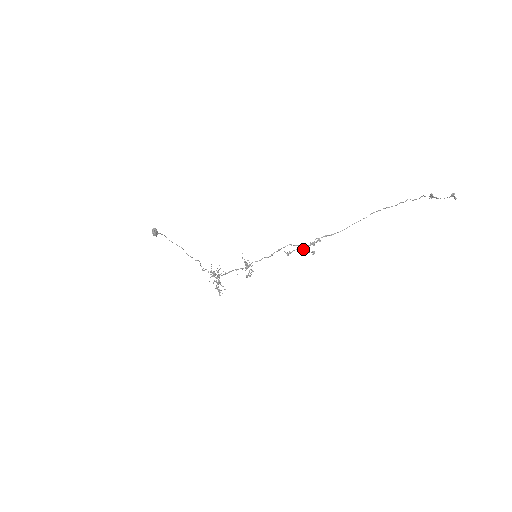
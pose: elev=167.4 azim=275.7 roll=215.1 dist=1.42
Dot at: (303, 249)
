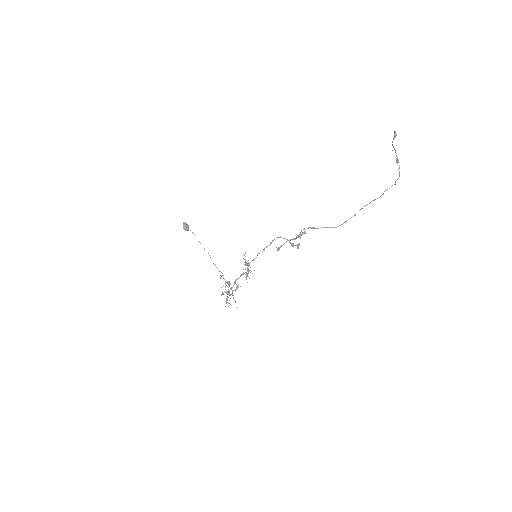
Dot at: (290, 242)
